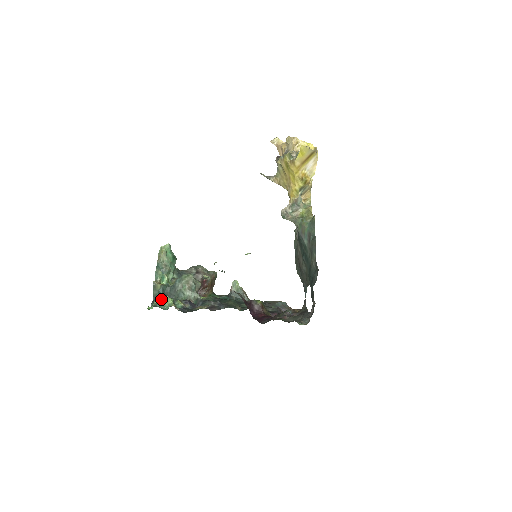
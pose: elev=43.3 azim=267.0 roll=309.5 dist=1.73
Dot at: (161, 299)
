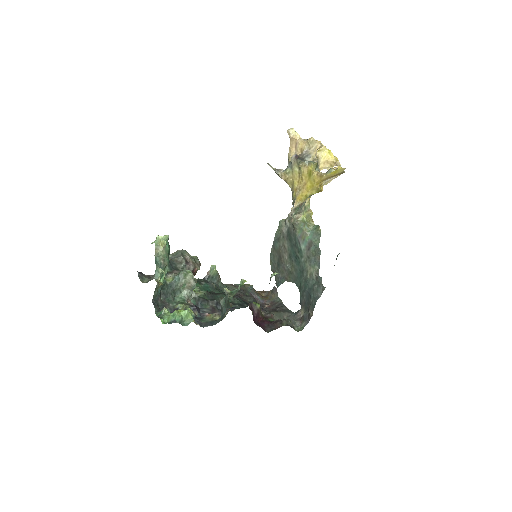
Dot at: (179, 313)
